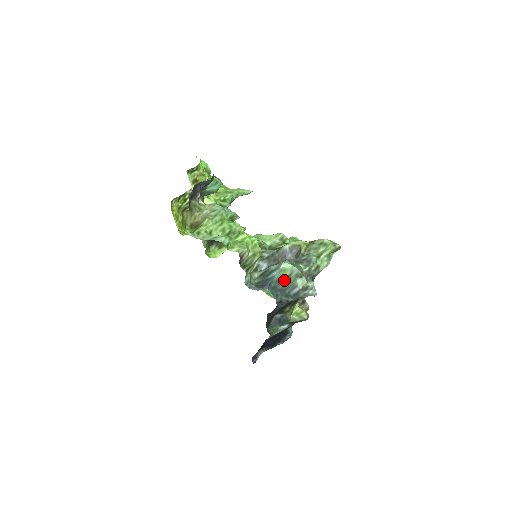
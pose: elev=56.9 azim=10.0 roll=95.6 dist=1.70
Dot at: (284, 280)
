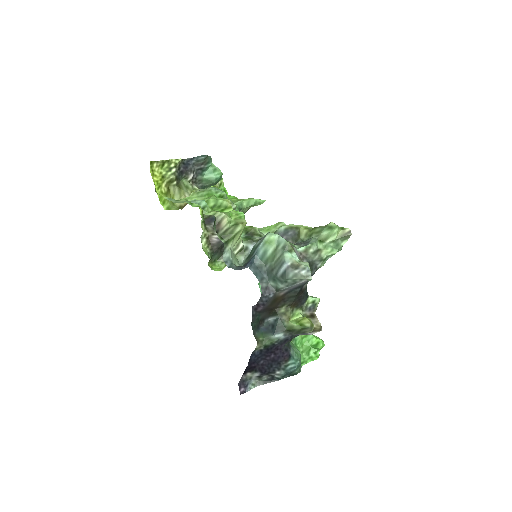
Dot at: (270, 257)
